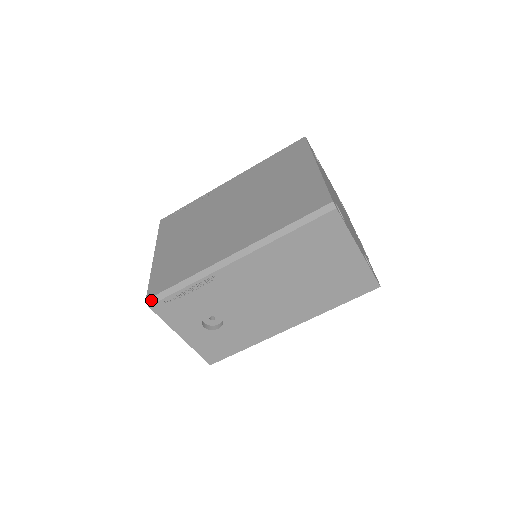
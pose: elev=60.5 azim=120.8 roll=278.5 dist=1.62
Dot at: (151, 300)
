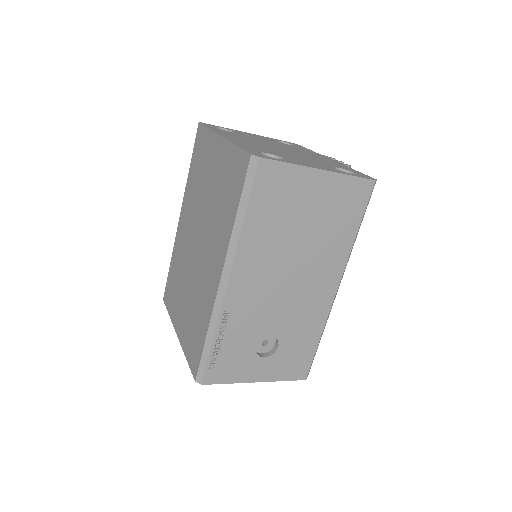
Dot at: (198, 378)
